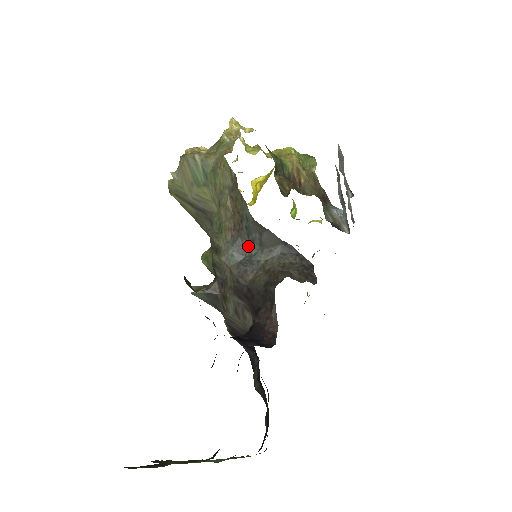
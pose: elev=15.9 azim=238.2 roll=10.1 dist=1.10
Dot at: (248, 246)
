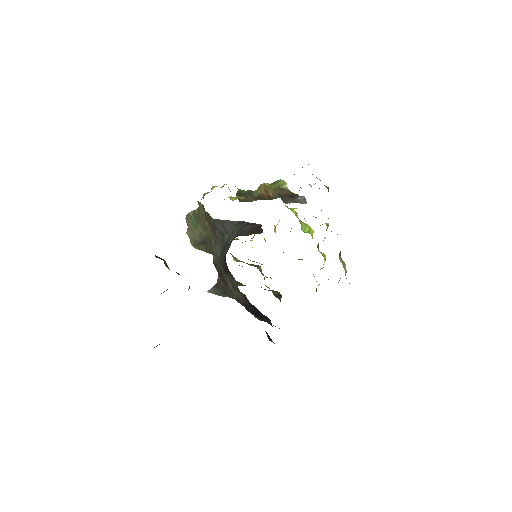
Dot at: (222, 239)
